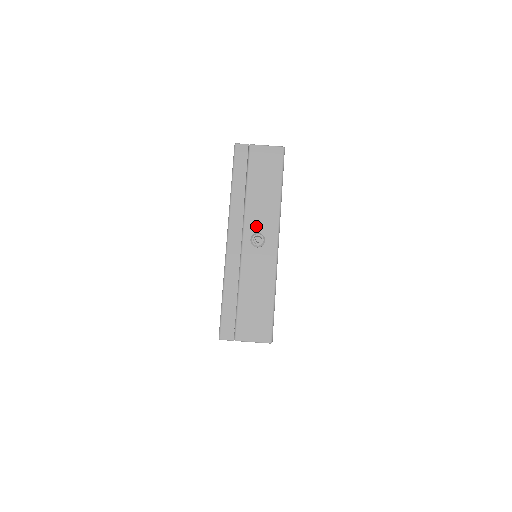
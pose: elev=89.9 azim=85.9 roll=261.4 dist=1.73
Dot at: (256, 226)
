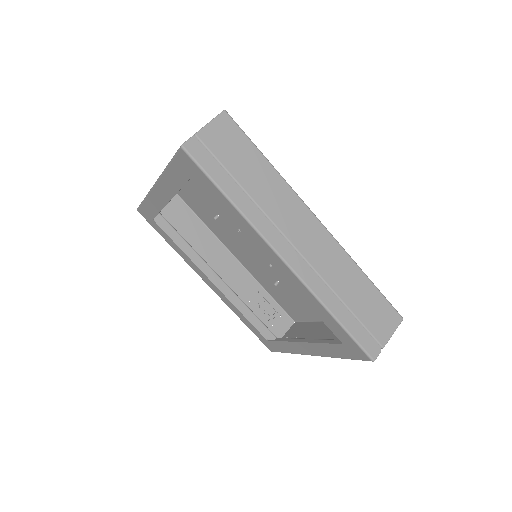
Dot at: occluded
